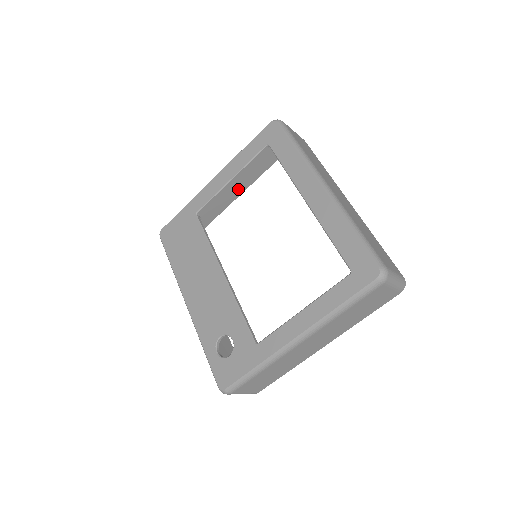
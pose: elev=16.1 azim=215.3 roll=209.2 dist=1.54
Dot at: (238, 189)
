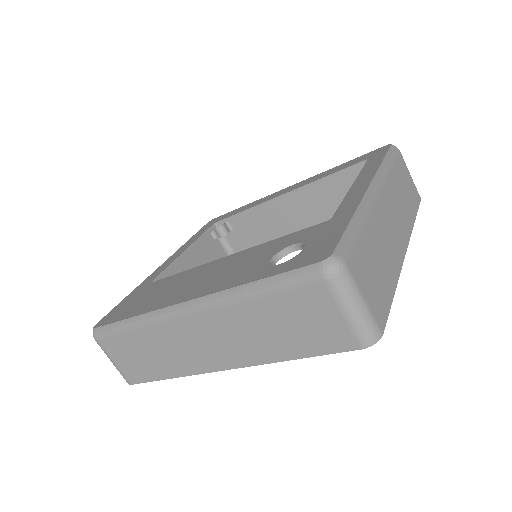
Dot at: occluded
